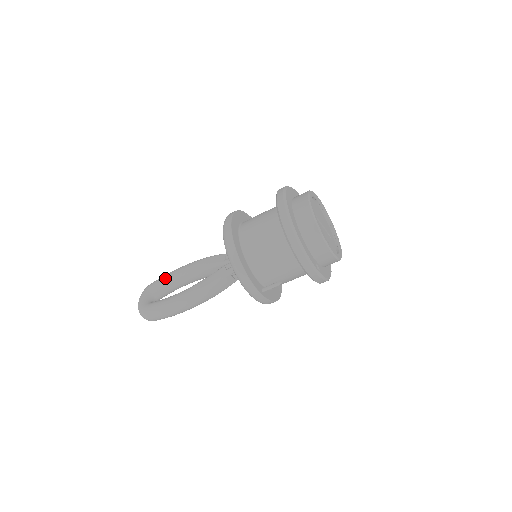
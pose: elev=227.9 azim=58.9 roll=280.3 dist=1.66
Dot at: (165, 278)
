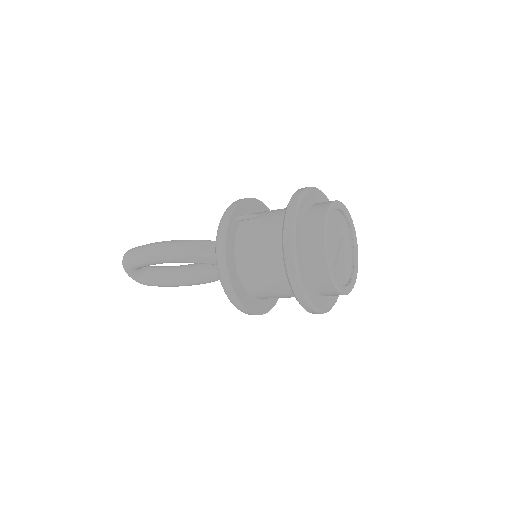
Dot at: (146, 263)
